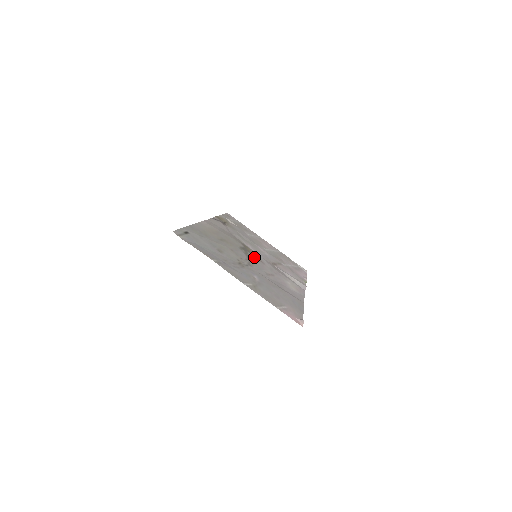
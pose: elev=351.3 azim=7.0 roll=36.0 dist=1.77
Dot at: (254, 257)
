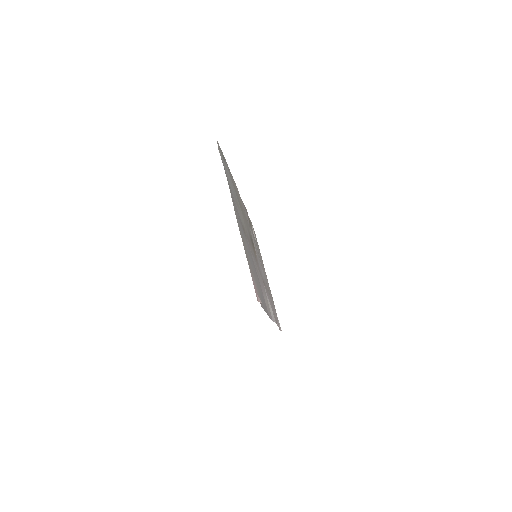
Dot at: (254, 252)
